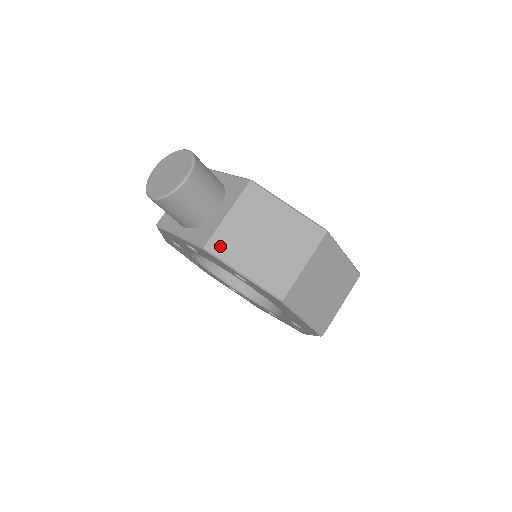
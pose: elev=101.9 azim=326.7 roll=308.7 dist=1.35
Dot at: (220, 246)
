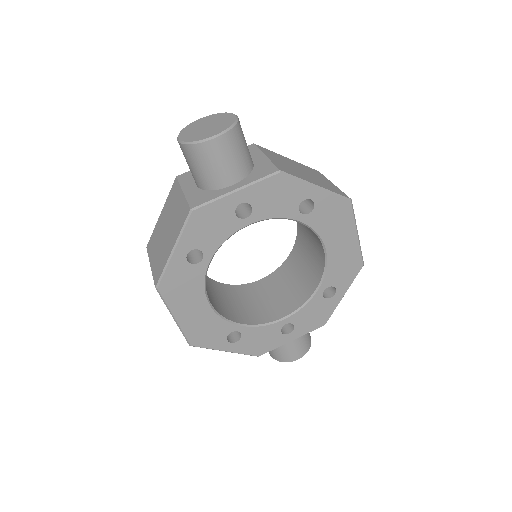
Dot at: (286, 170)
